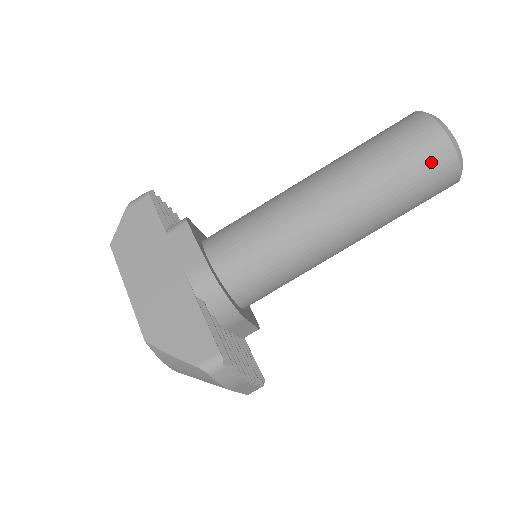
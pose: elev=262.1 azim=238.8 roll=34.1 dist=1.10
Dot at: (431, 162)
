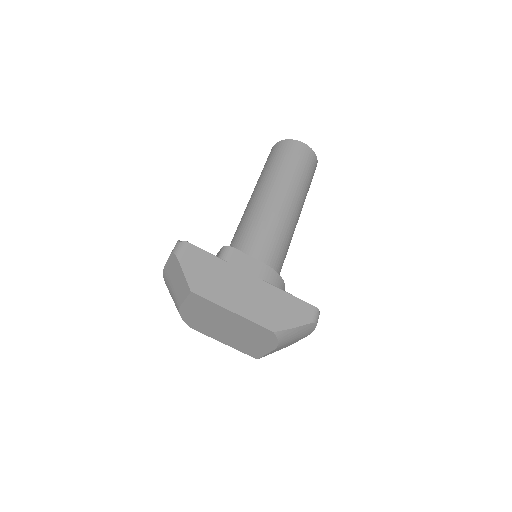
Dot at: (313, 165)
